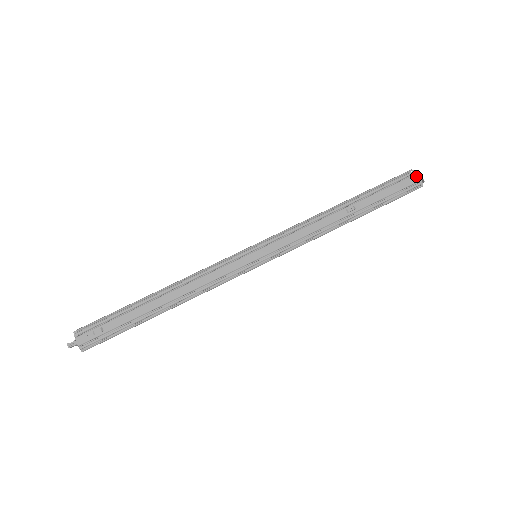
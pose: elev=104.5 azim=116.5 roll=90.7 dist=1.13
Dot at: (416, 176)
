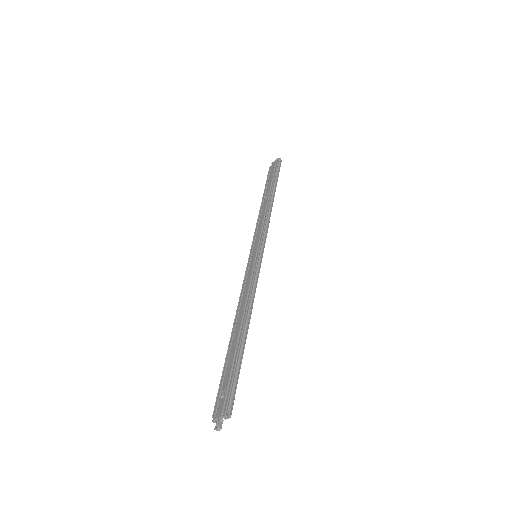
Dot at: (273, 163)
